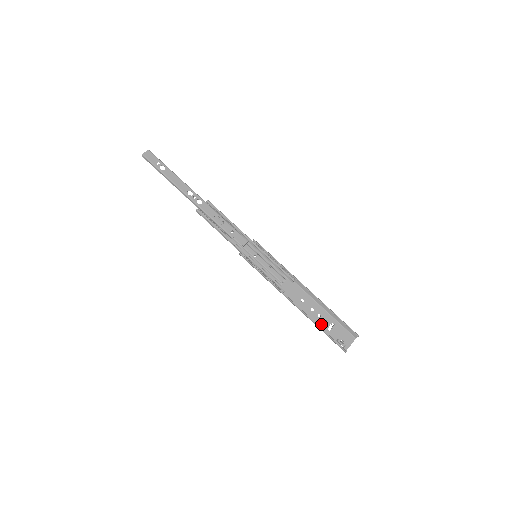
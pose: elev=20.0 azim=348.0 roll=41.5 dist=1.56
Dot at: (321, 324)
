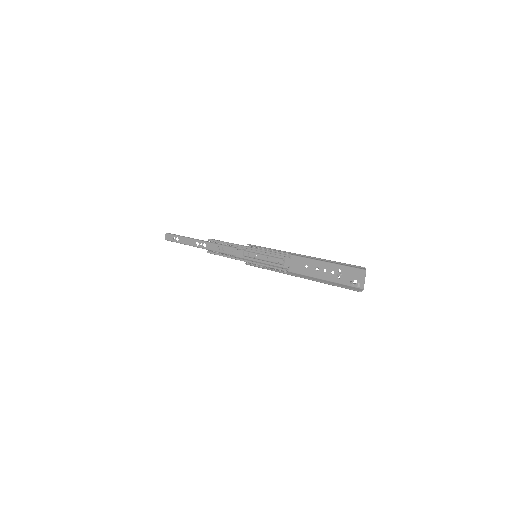
Dot at: (330, 277)
